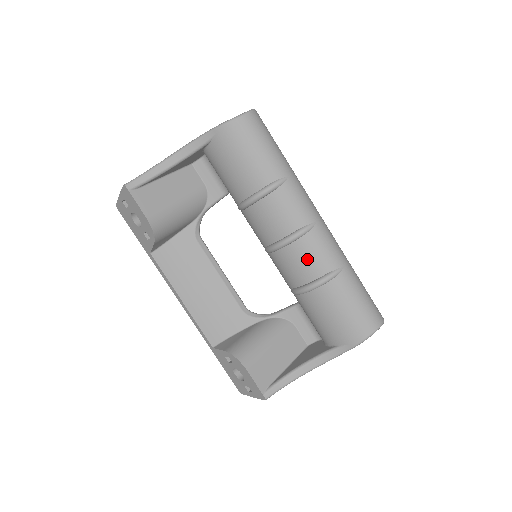
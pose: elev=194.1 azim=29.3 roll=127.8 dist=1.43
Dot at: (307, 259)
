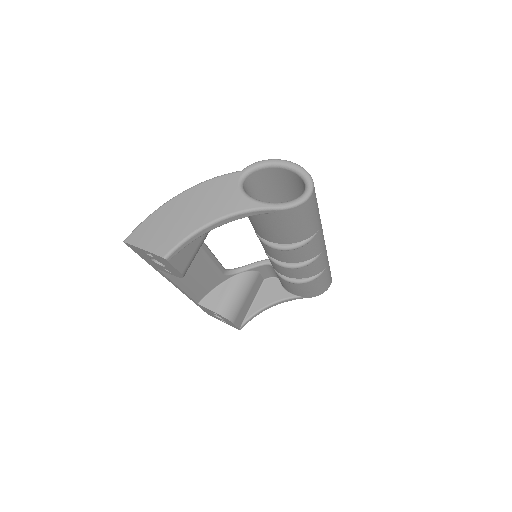
Dot at: (306, 271)
